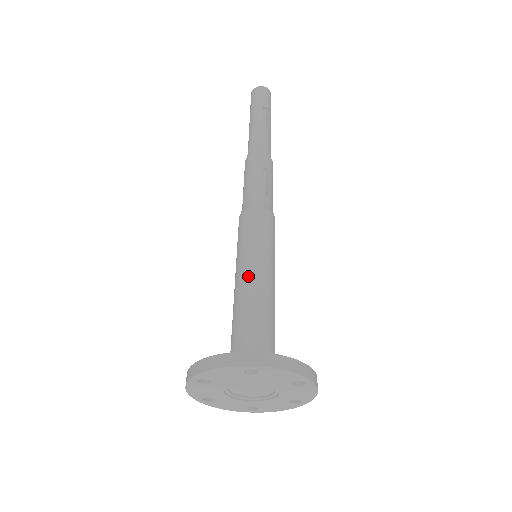
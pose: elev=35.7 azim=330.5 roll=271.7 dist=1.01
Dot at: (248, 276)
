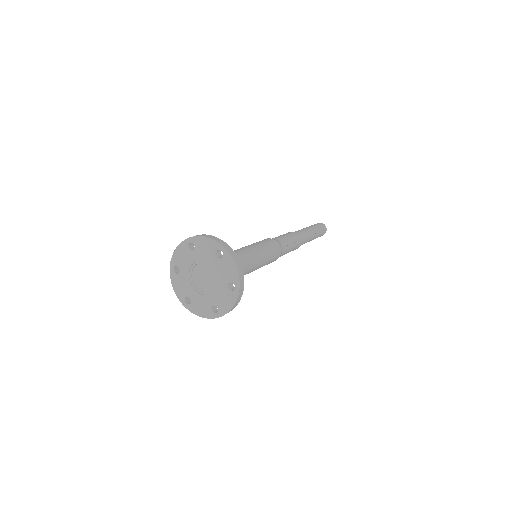
Dot at: (247, 249)
